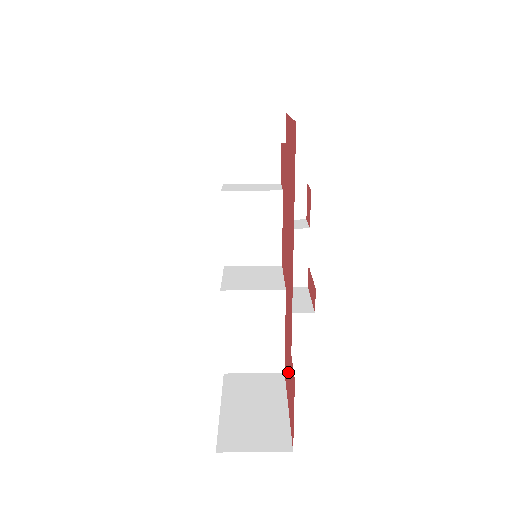
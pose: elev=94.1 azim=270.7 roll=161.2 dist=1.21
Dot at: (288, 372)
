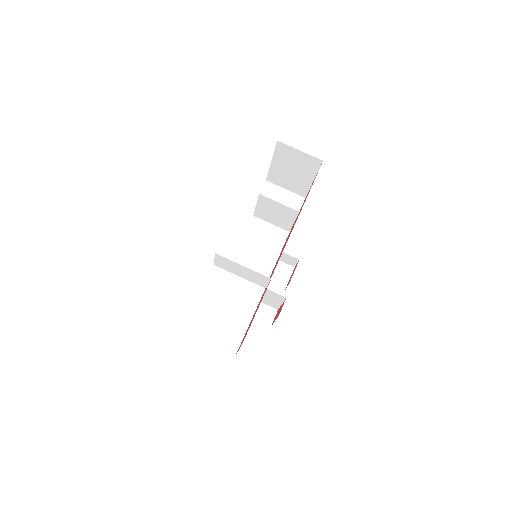
Dot at: occluded
